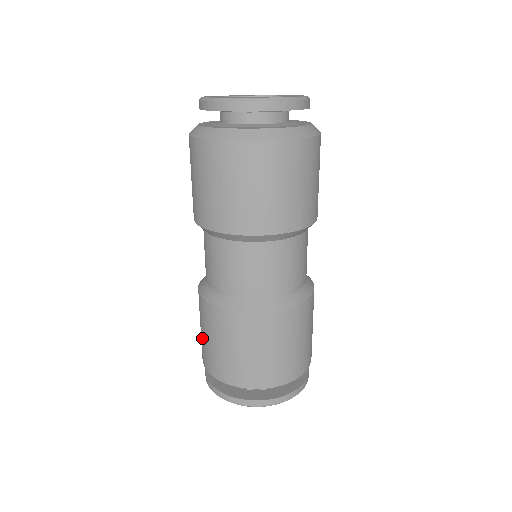
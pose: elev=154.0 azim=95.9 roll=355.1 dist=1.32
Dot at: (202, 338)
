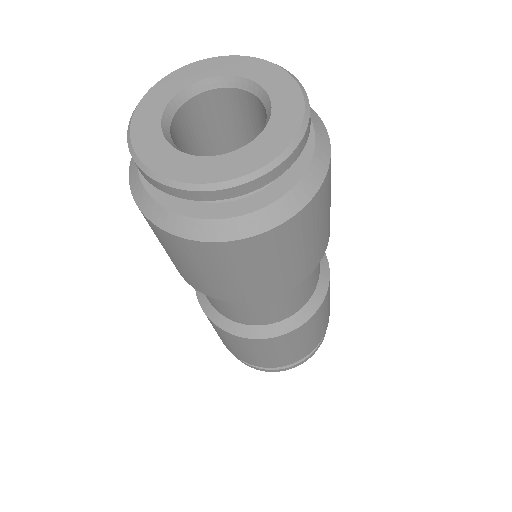
Dot at: occluded
